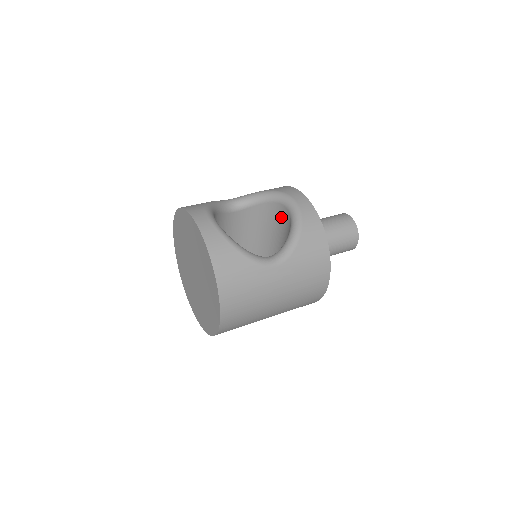
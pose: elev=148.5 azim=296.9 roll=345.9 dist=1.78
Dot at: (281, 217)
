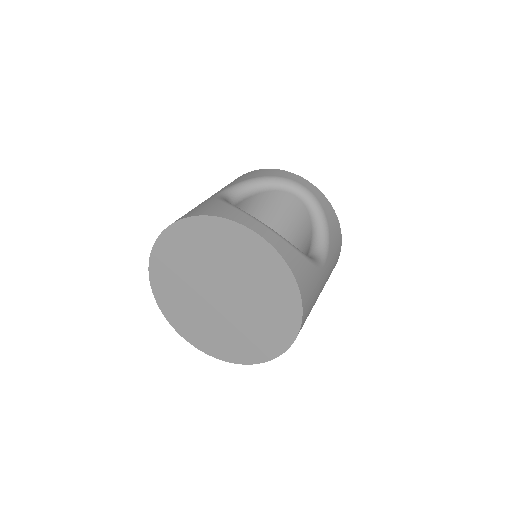
Dot at: (282, 206)
